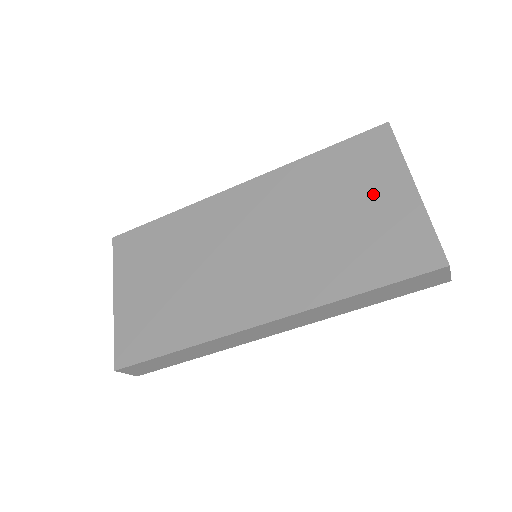
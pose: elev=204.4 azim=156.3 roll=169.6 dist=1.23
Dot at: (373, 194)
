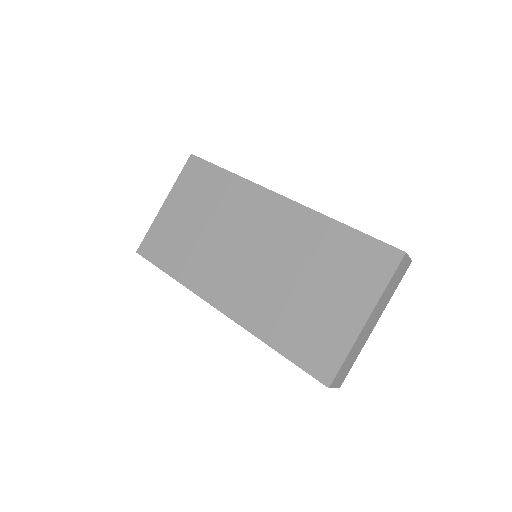
Dot at: (341, 296)
